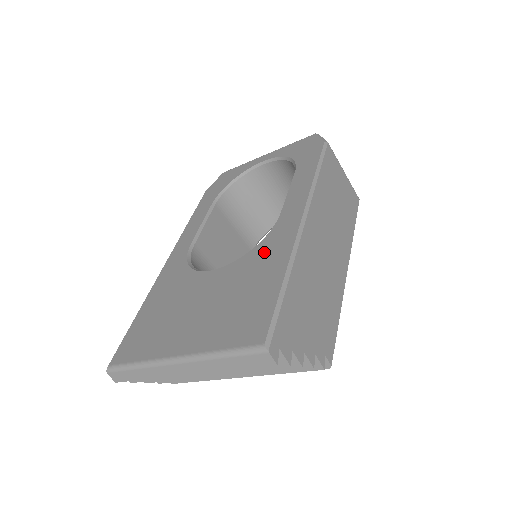
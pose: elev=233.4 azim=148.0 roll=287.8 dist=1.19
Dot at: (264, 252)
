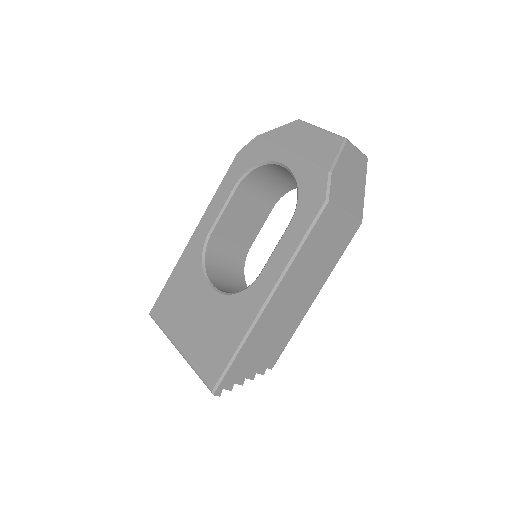
Dot at: (238, 308)
